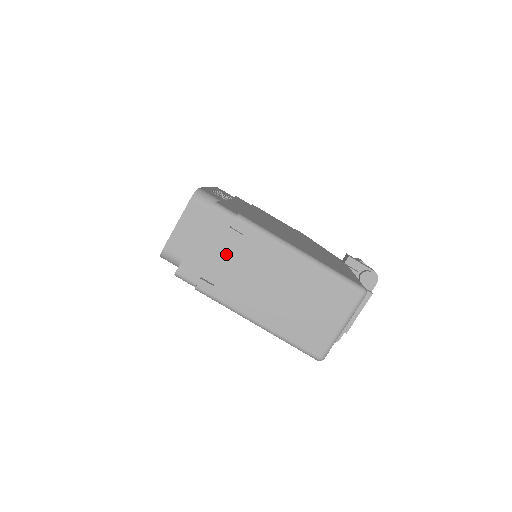
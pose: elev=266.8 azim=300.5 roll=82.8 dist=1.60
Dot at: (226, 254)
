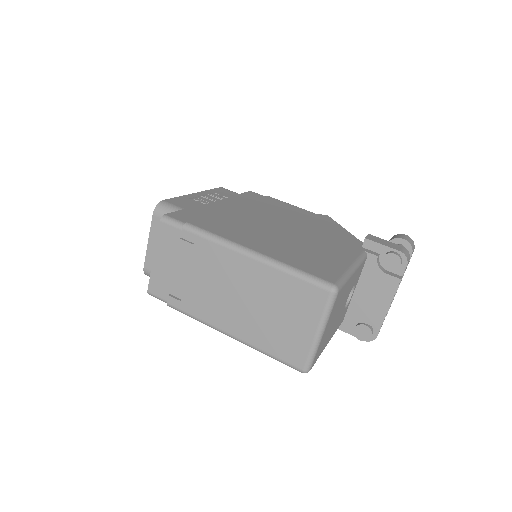
Dot at: (184, 267)
